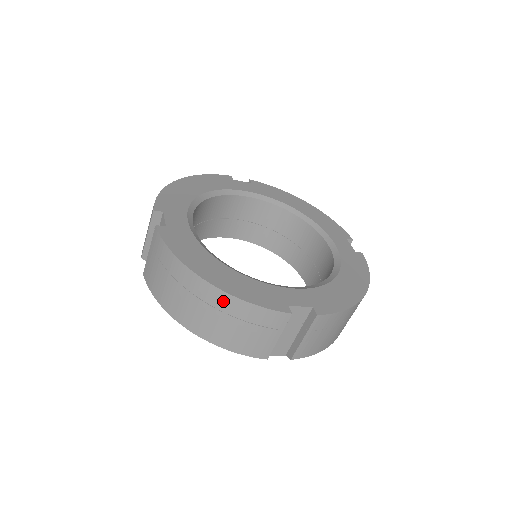
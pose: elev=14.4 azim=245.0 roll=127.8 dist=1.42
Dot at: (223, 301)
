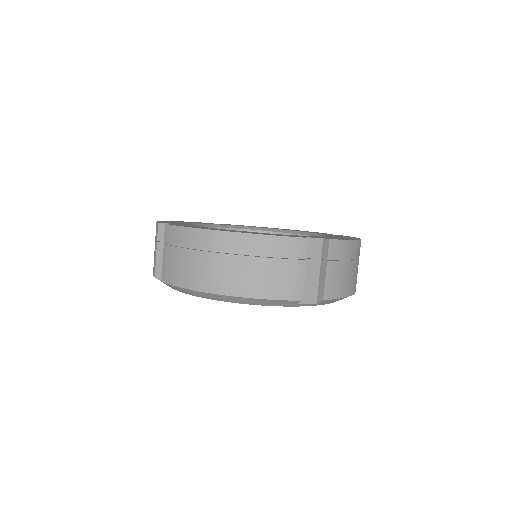
Dot at: (246, 244)
